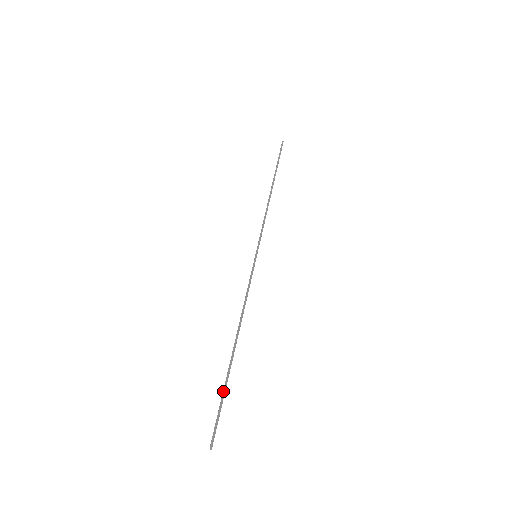
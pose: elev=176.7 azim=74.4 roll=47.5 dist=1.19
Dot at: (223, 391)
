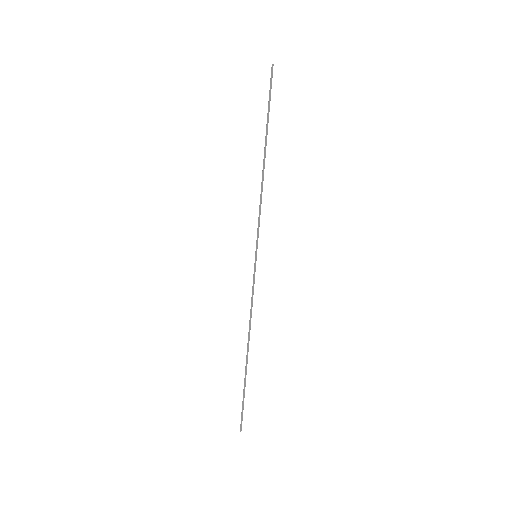
Dot at: (244, 391)
